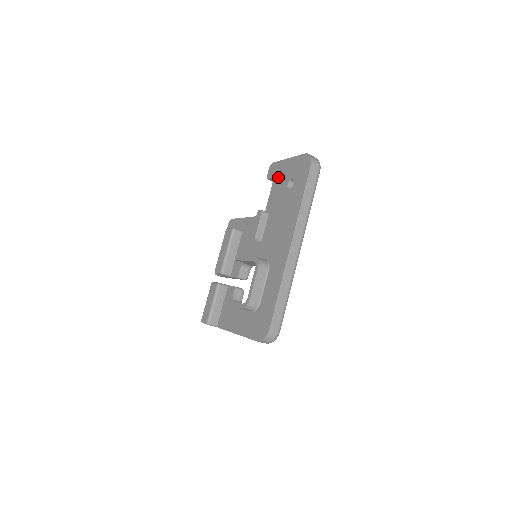
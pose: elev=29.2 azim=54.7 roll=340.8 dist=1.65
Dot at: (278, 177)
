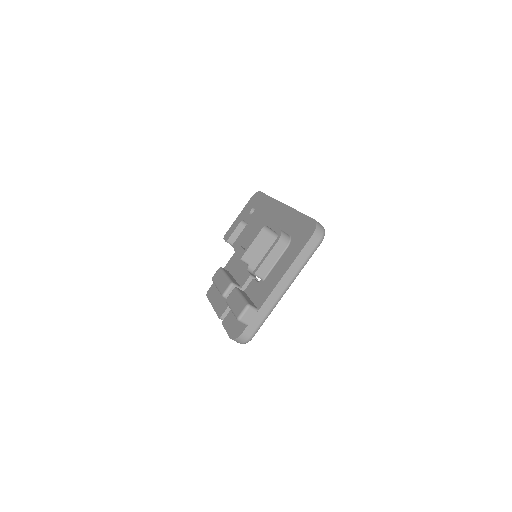
Dot at: (237, 229)
